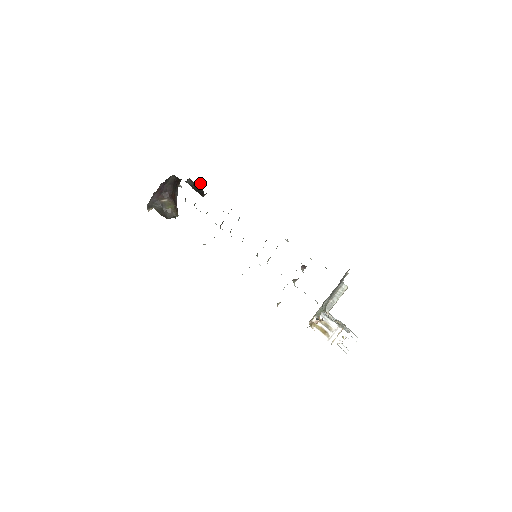
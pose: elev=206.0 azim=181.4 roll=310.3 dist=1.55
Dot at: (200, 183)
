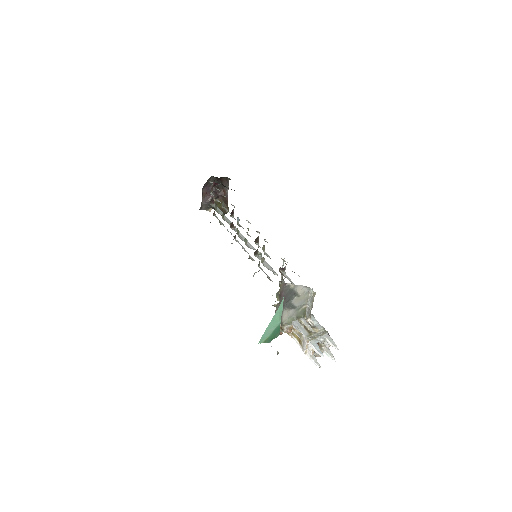
Dot at: (219, 184)
